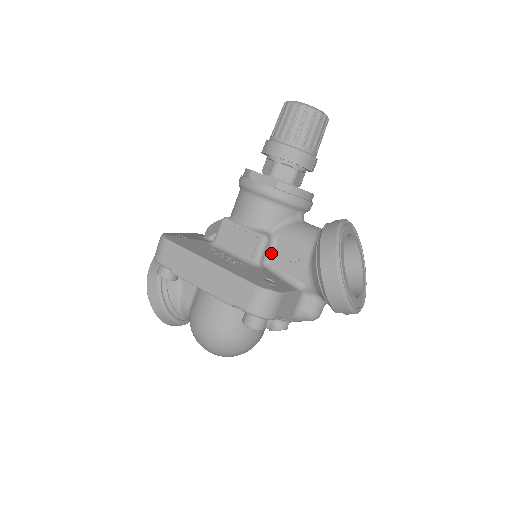
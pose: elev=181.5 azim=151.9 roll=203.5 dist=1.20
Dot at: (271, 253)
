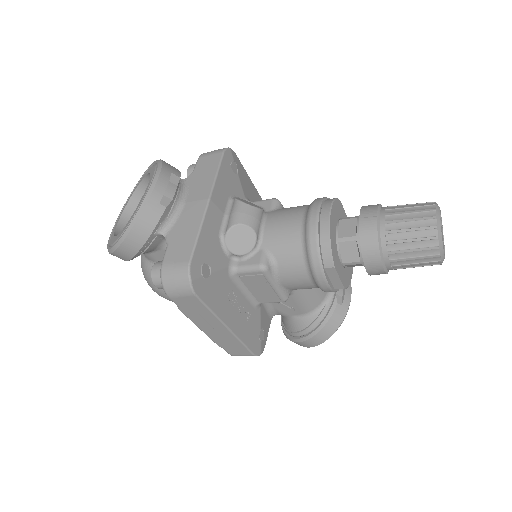
Dot at: occluded
